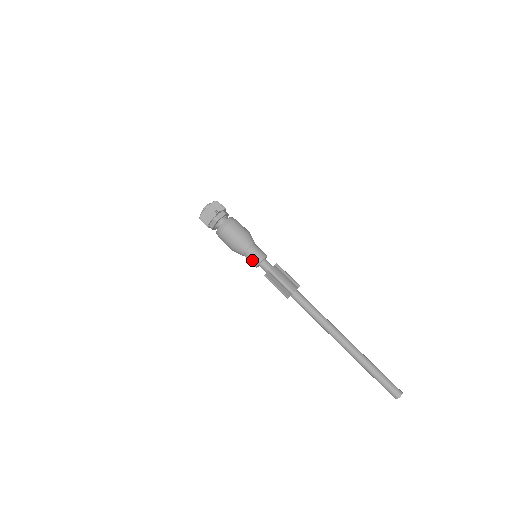
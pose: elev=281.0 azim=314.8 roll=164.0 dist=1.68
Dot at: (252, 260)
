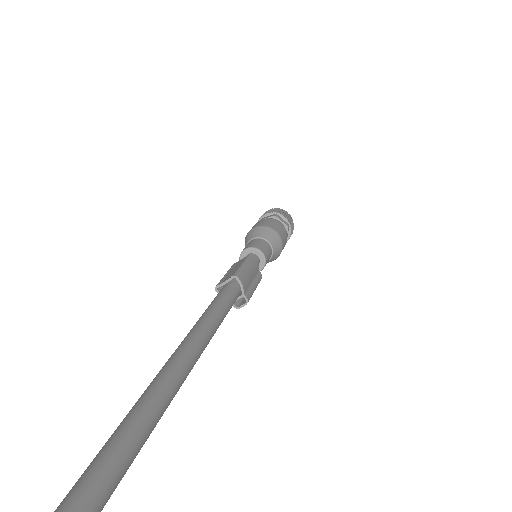
Dot at: (250, 244)
